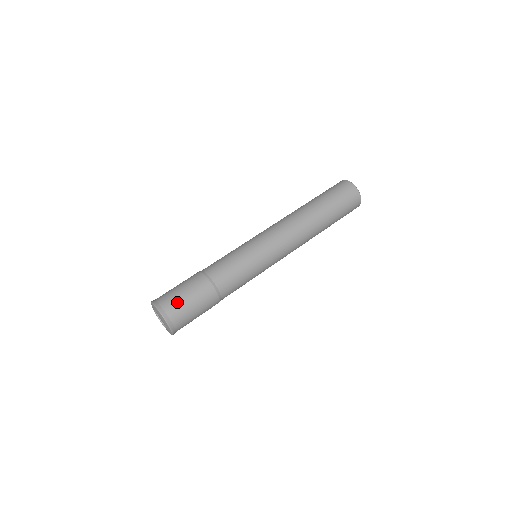
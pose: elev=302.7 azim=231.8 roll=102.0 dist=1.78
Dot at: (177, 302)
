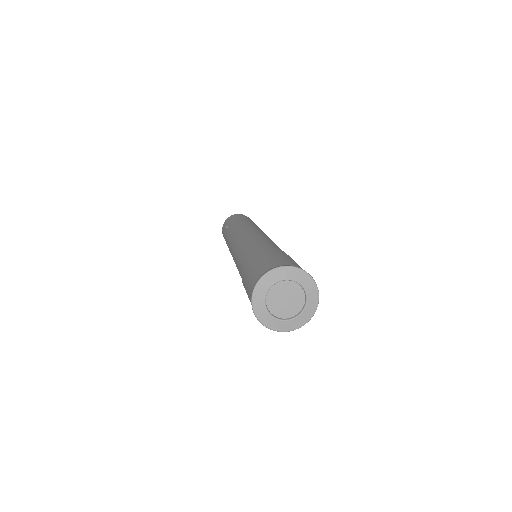
Dot at: occluded
